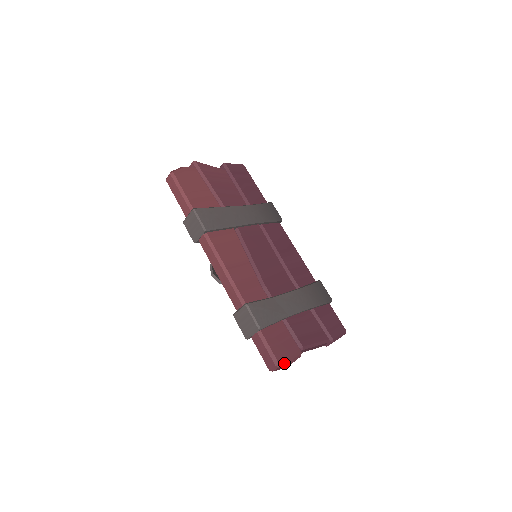
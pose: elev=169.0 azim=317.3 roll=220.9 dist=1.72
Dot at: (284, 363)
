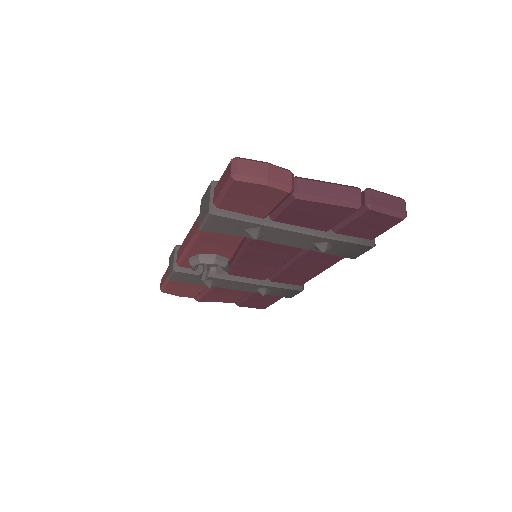
Dot at: (248, 160)
